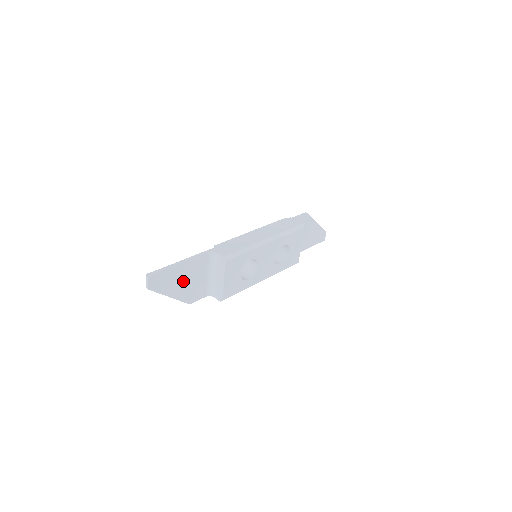
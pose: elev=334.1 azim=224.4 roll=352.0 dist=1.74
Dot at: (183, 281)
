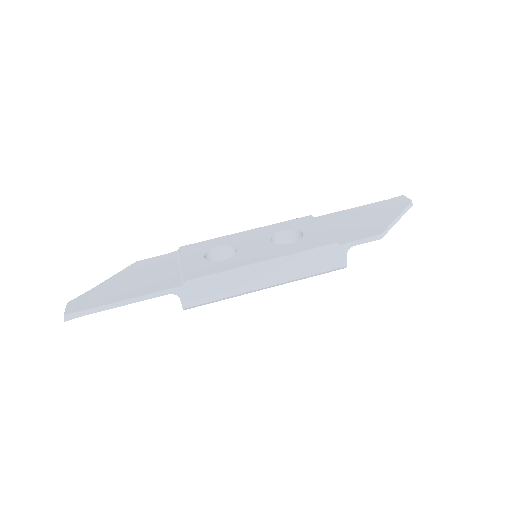
Dot at: occluded
